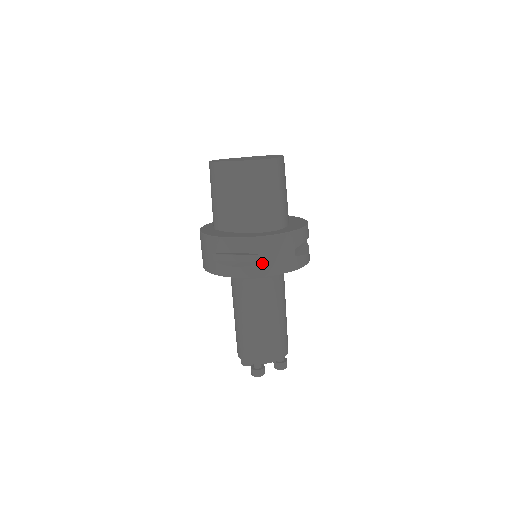
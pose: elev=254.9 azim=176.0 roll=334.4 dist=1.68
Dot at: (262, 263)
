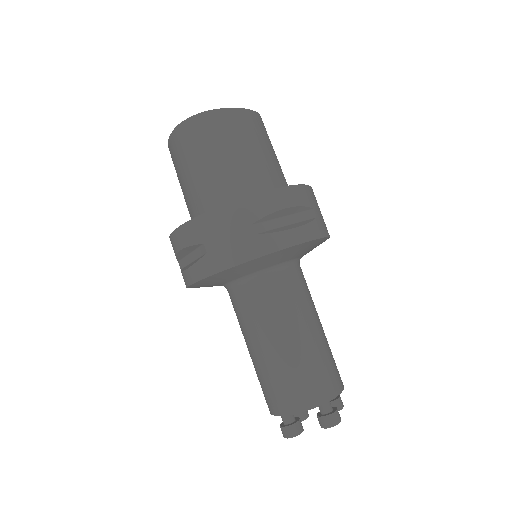
Dot at: (205, 255)
